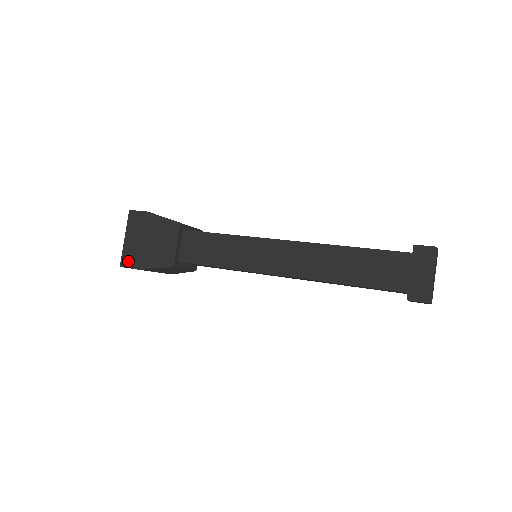
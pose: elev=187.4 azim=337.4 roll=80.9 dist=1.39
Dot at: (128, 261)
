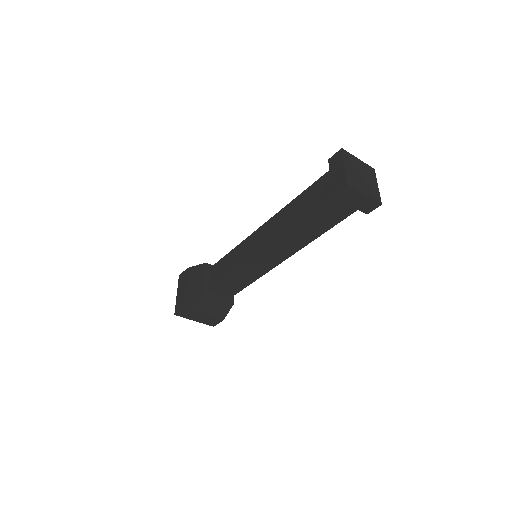
Dot at: (178, 307)
